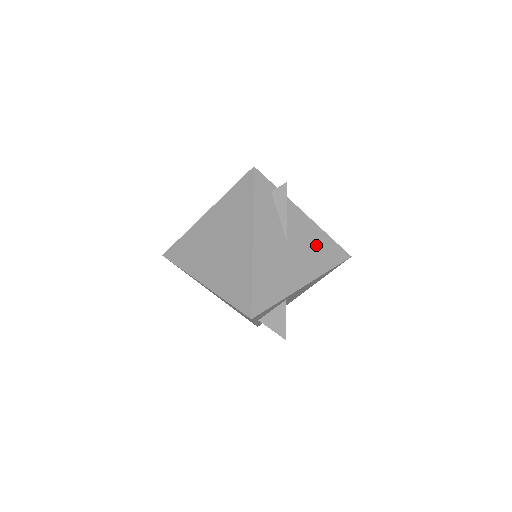
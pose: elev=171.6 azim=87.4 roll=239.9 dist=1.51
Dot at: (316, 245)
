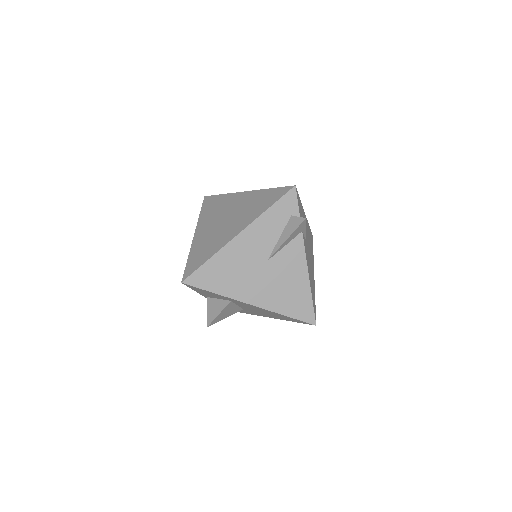
Dot at: (291, 287)
